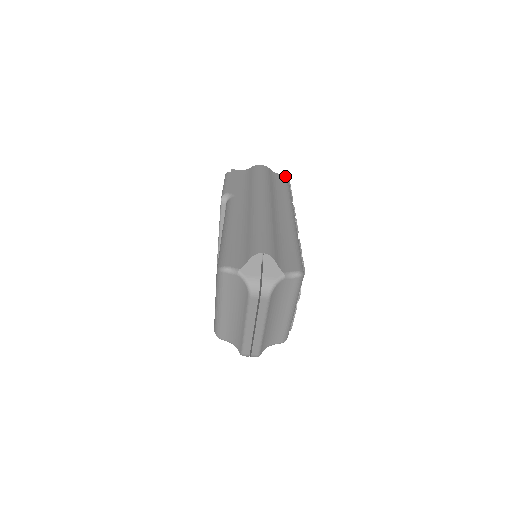
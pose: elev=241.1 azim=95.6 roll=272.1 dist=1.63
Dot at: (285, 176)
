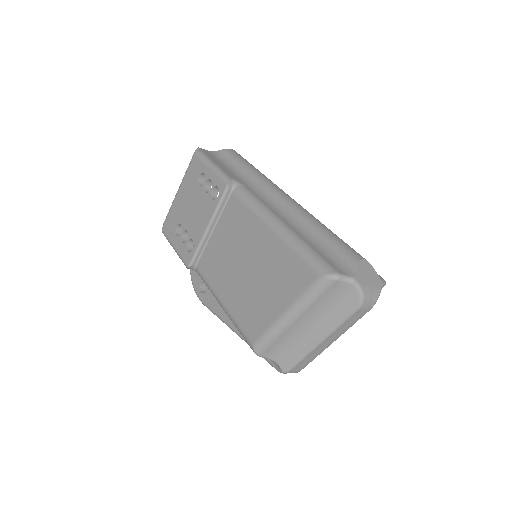
Dot at: occluded
